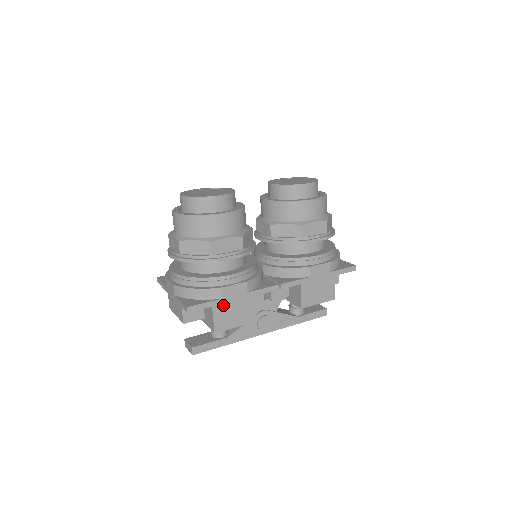
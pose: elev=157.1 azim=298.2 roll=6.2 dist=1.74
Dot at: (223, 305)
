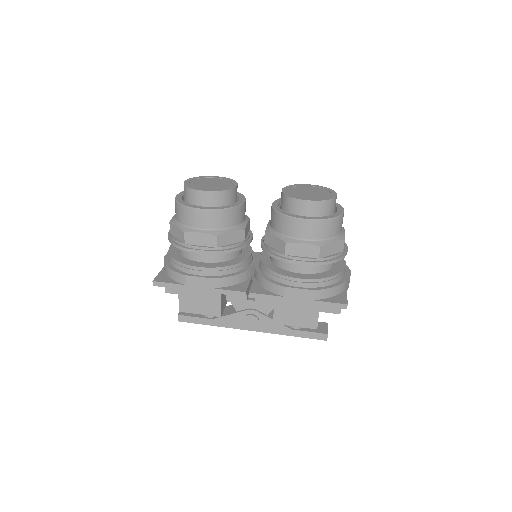
Dot at: (189, 291)
